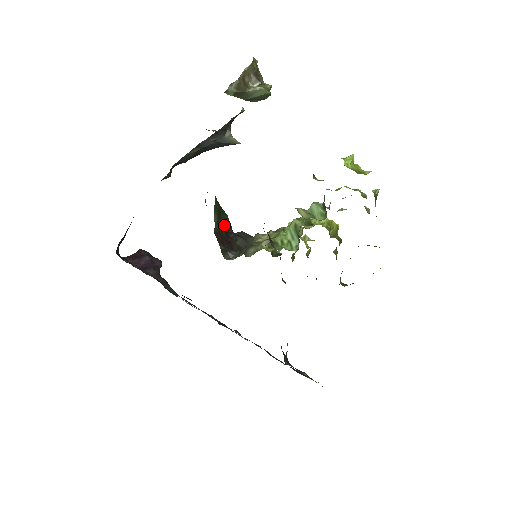
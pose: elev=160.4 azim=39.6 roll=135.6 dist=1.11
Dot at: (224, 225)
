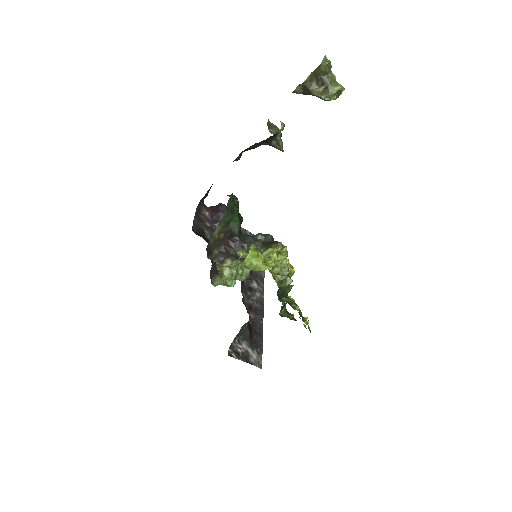
Dot at: (229, 233)
